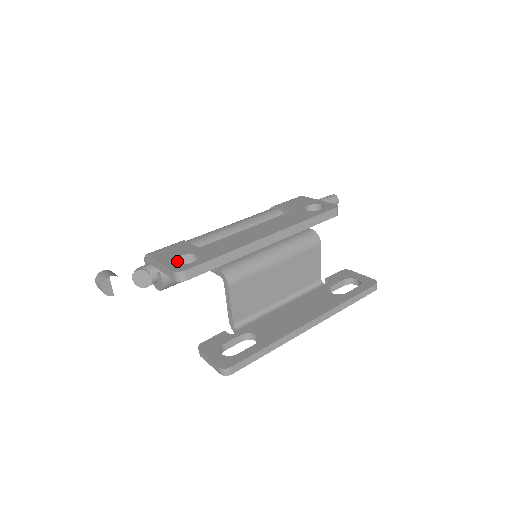
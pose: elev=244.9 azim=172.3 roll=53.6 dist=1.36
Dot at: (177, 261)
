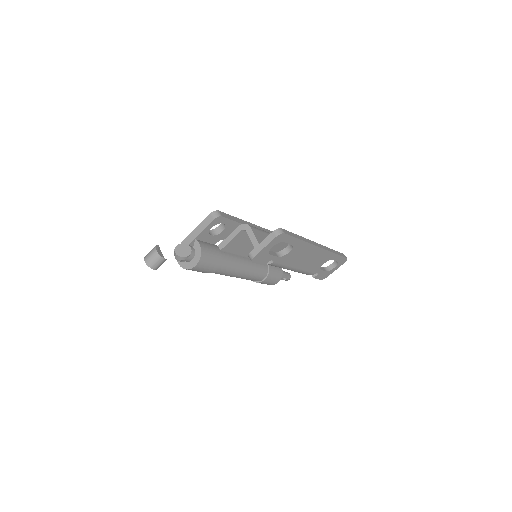
Dot at: occluded
